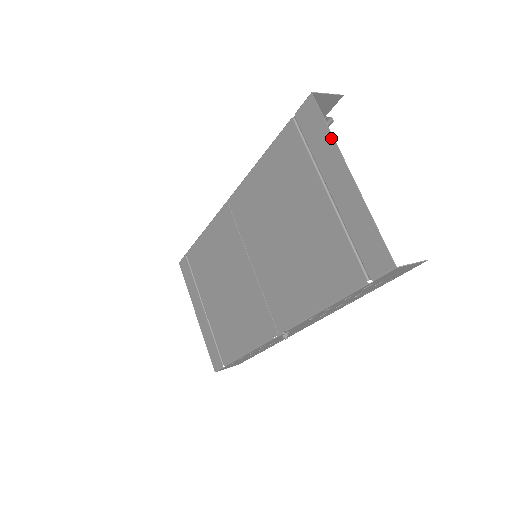
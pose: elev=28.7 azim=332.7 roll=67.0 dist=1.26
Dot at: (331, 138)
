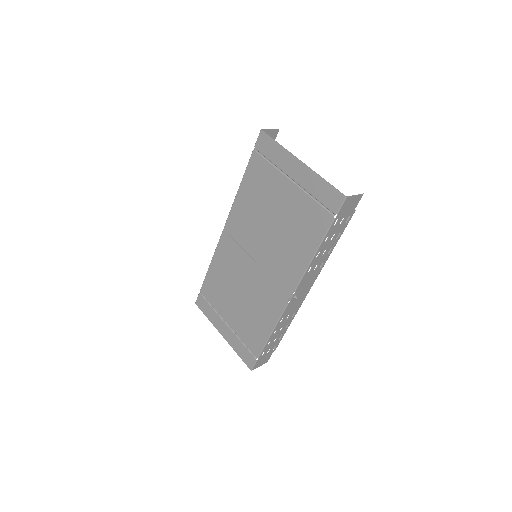
Dot at: (282, 148)
